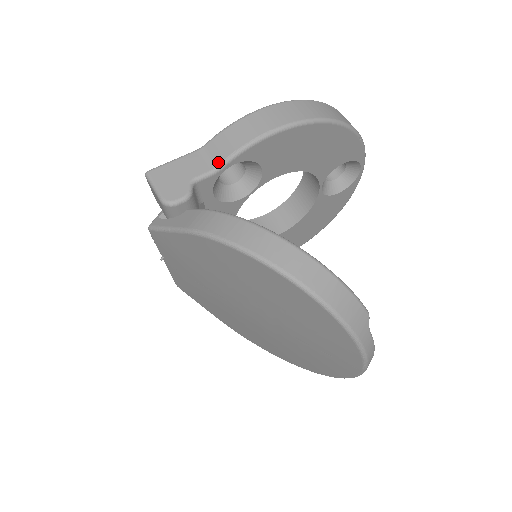
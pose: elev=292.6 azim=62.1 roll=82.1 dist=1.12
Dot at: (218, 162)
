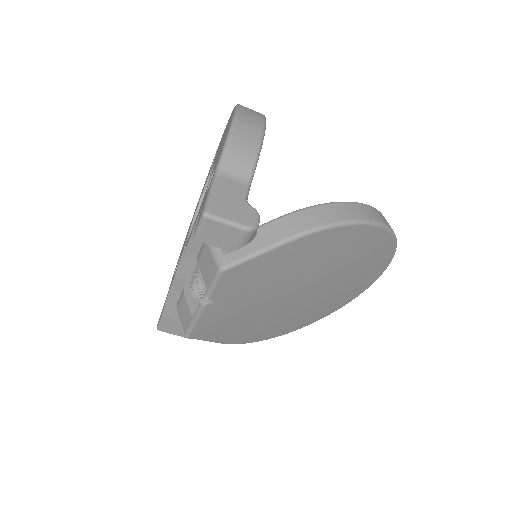
Dot at: (247, 176)
